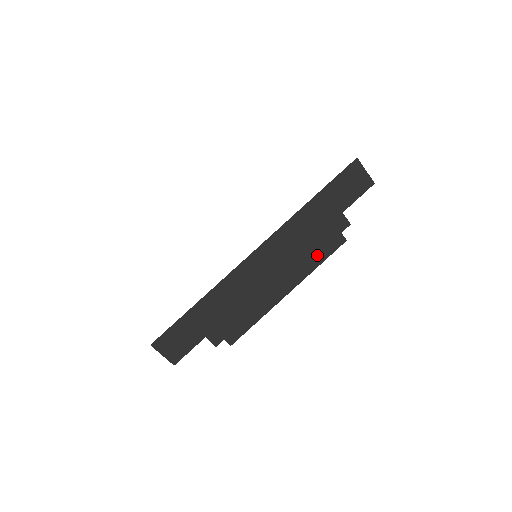
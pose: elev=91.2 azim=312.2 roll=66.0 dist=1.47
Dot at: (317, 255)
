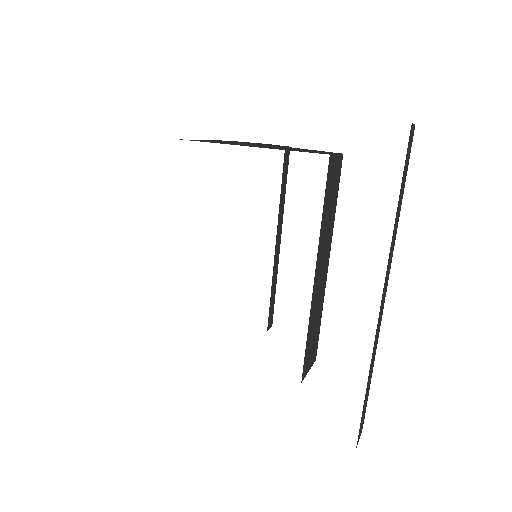
Dot at: (281, 189)
